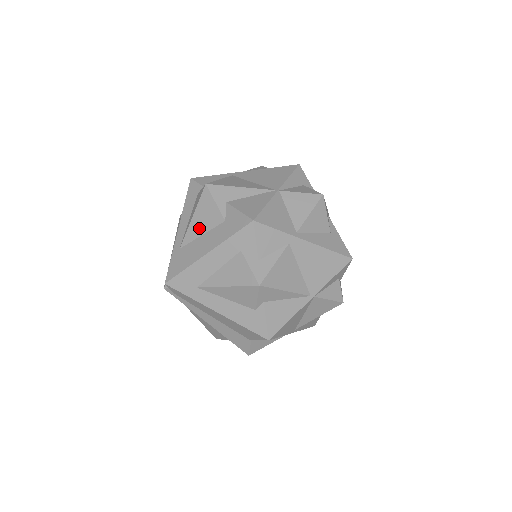
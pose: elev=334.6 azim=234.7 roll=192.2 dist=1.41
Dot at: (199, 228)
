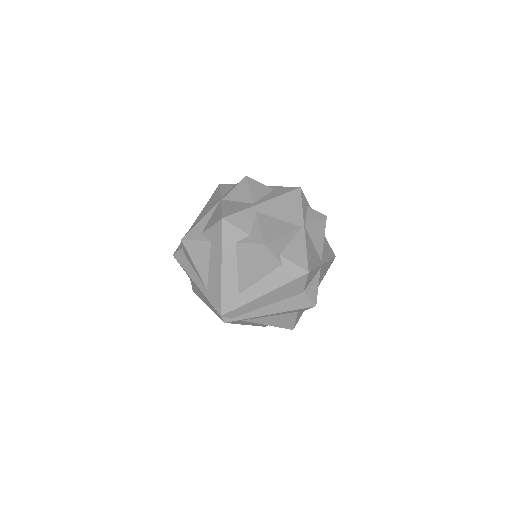
Dot at: (203, 264)
